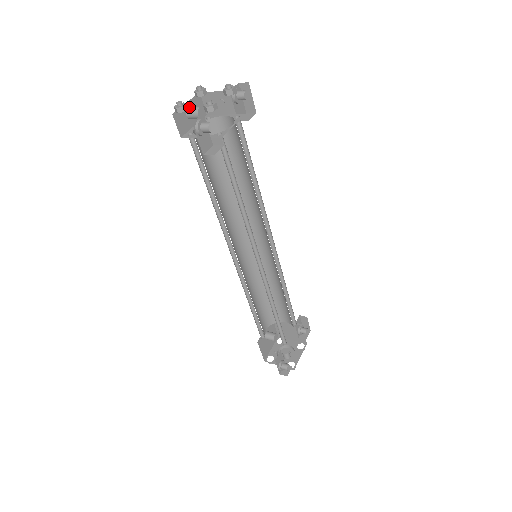
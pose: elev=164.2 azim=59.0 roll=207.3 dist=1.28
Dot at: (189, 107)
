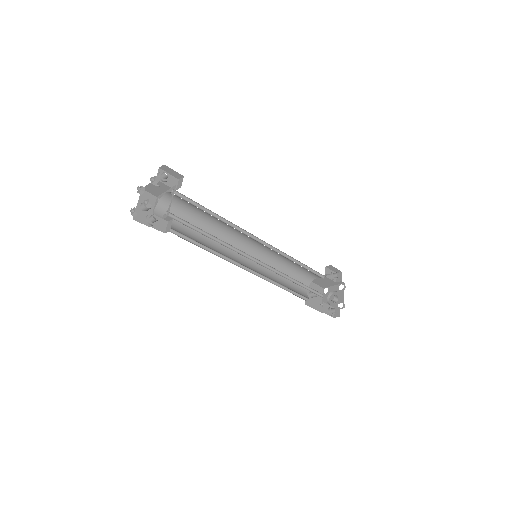
Dot at: (141, 205)
